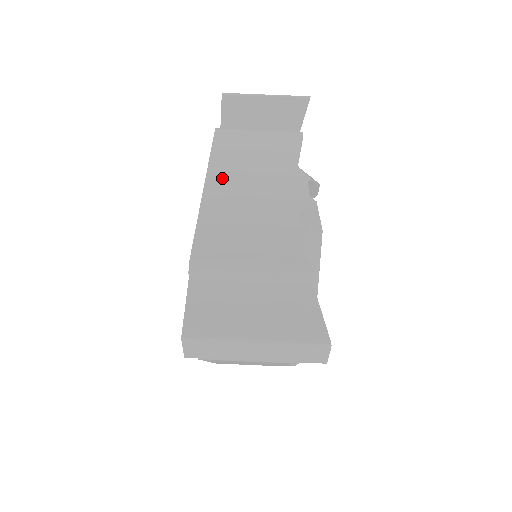
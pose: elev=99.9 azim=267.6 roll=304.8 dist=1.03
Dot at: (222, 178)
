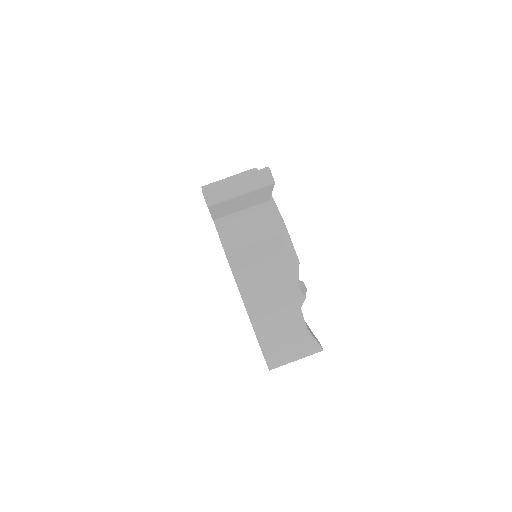
Dot at: occluded
